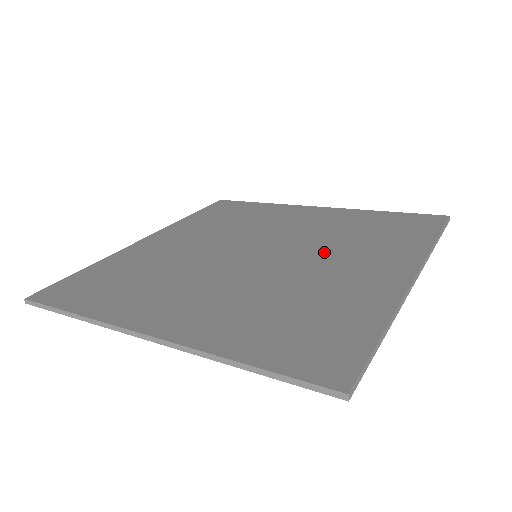
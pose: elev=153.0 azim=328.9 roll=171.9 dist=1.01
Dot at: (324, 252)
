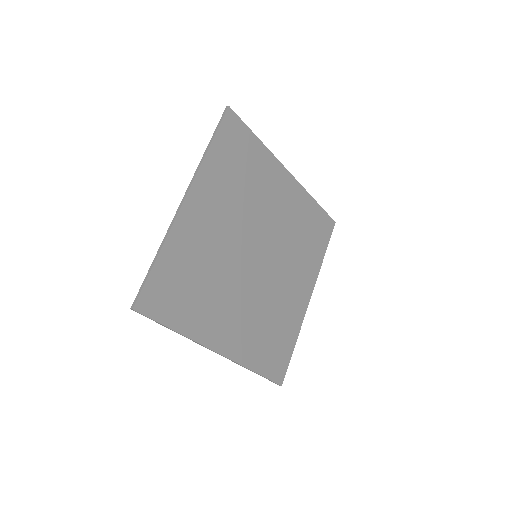
Dot at: (286, 263)
